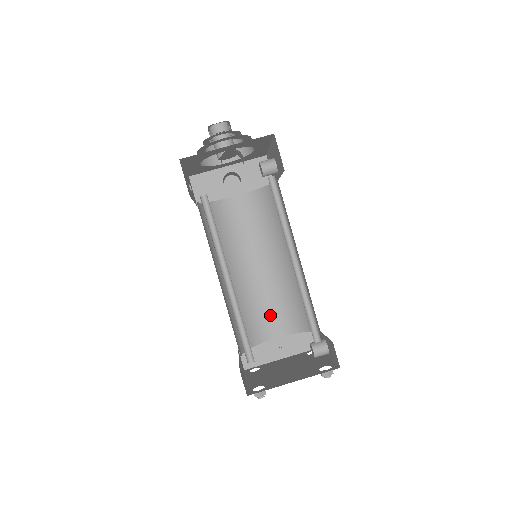
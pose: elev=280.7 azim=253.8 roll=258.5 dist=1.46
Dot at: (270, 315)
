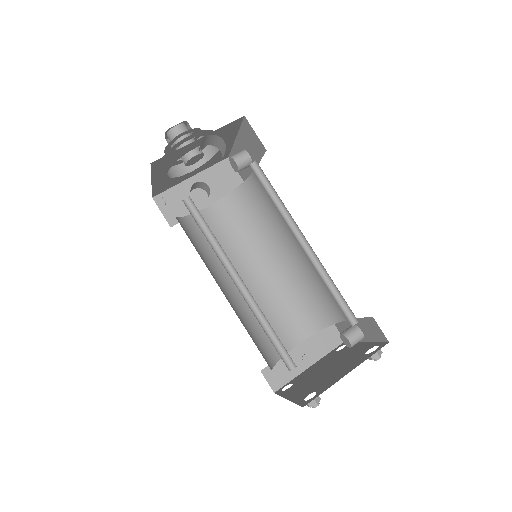
Dot at: (283, 322)
